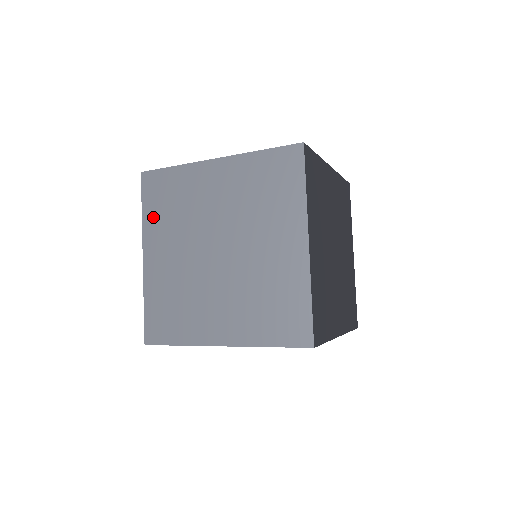
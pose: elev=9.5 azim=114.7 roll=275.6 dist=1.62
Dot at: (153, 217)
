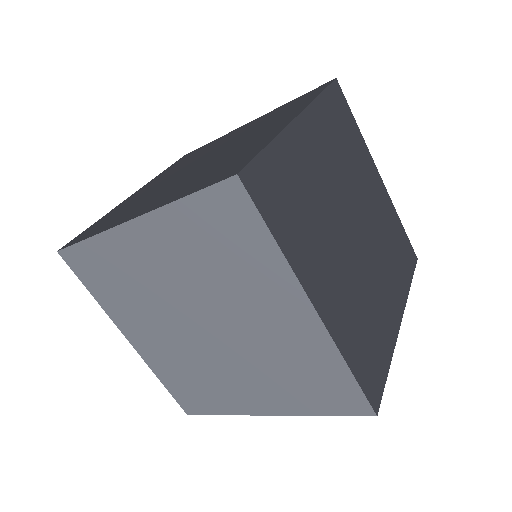
Dot at: (108, 300)
